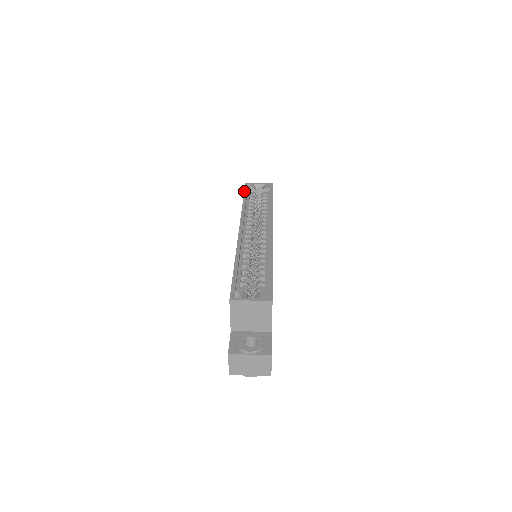
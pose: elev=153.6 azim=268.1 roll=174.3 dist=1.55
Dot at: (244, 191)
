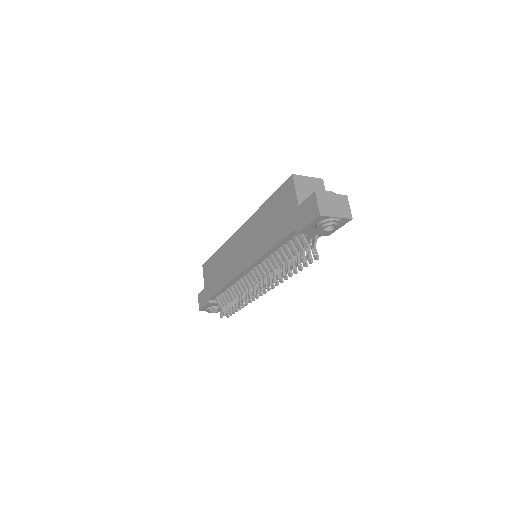
Dot at: (209, 258)
